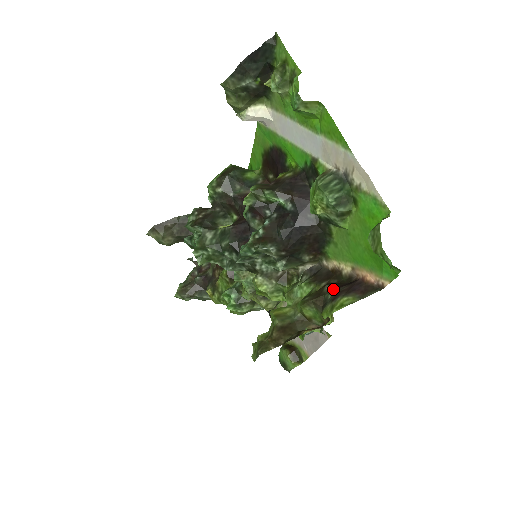
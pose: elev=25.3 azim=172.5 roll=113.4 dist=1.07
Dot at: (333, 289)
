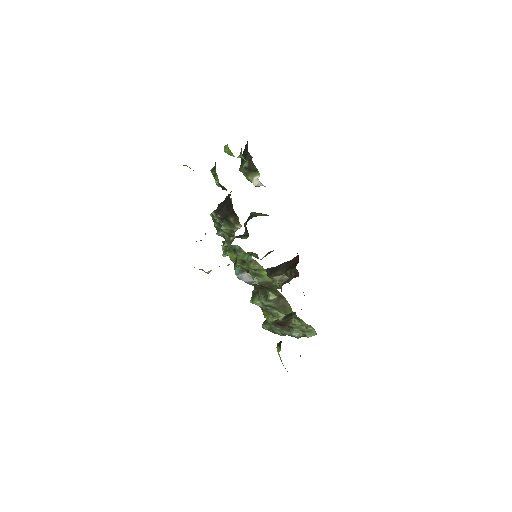
Dot at: occluded
